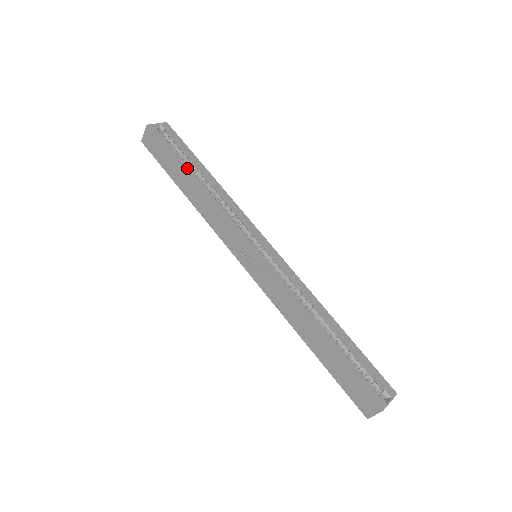
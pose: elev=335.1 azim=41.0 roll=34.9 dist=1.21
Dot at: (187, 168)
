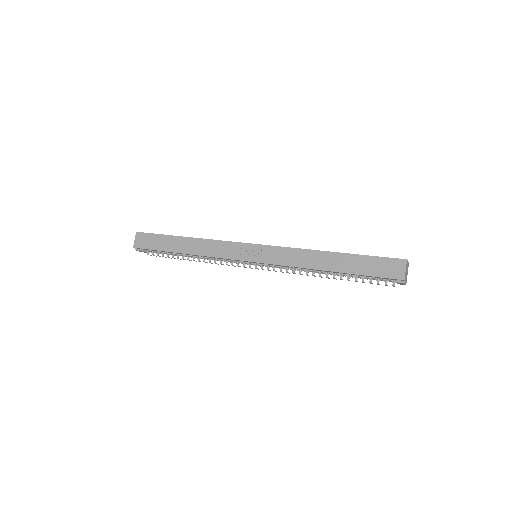
Dot at: (178, 237)
